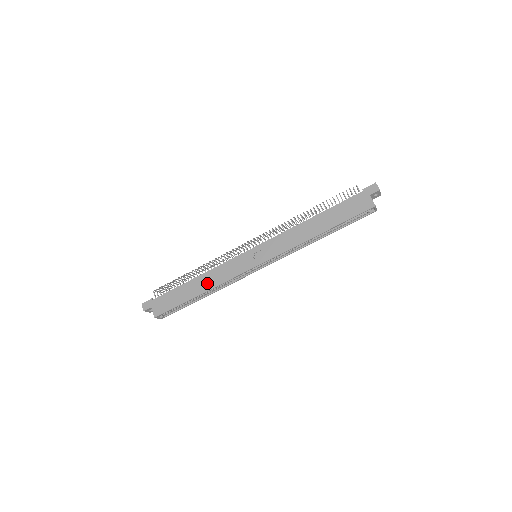
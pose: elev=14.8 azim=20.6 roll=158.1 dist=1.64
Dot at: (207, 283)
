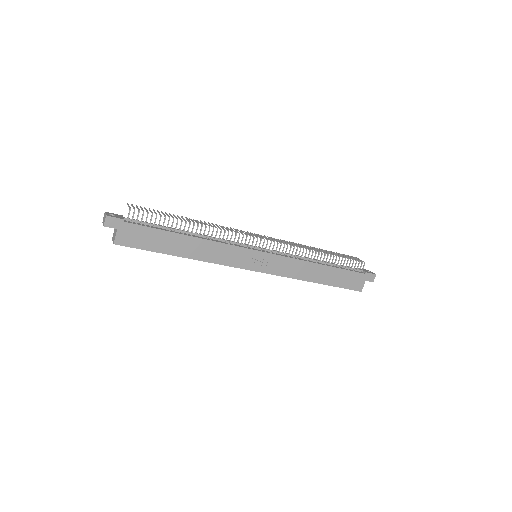
Dot at: (198, 251)
